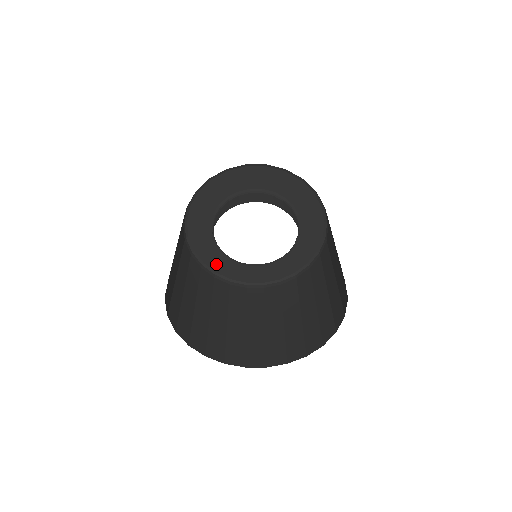
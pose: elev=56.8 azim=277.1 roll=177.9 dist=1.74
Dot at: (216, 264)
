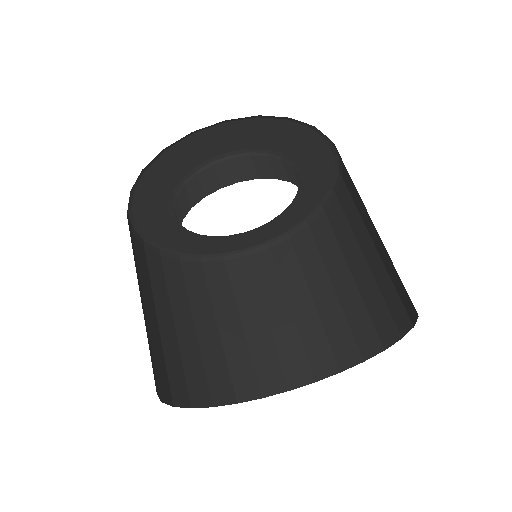
Dot at: (197, 248)
